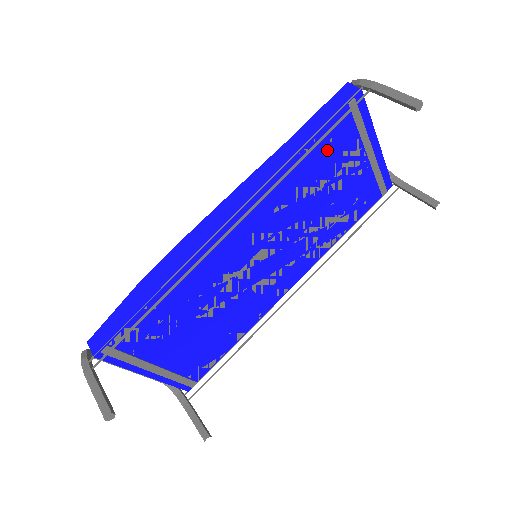
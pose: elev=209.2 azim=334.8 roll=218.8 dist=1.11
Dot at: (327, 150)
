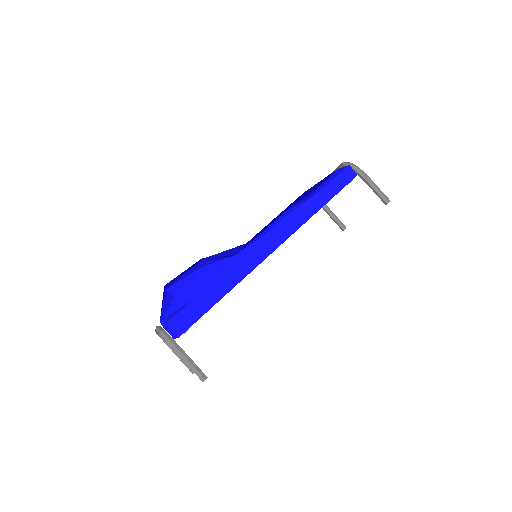
Dot at: occluded
